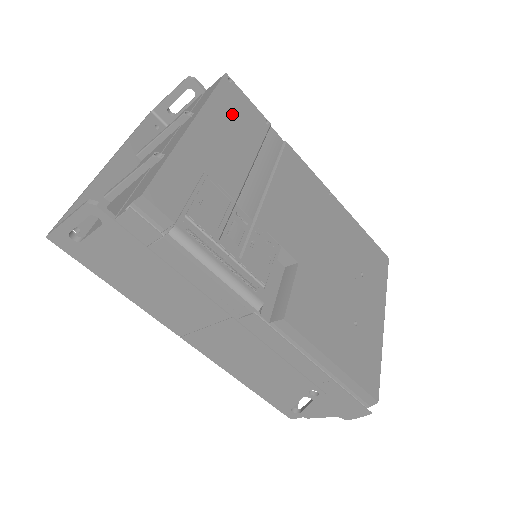
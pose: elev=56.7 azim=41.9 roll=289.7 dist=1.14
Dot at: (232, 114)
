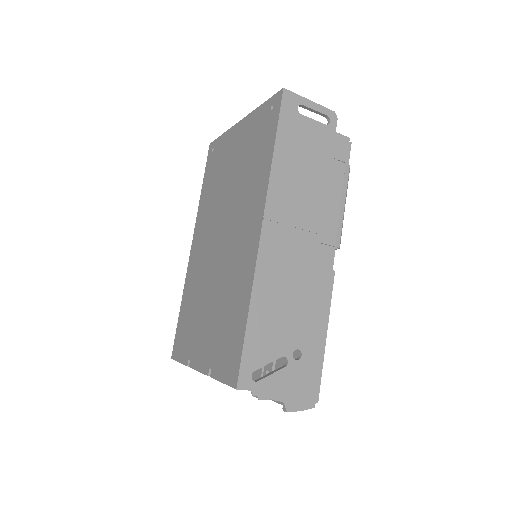
Dot at: occluded
